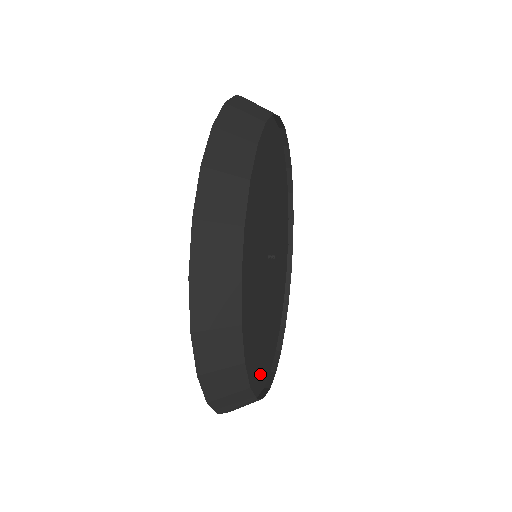
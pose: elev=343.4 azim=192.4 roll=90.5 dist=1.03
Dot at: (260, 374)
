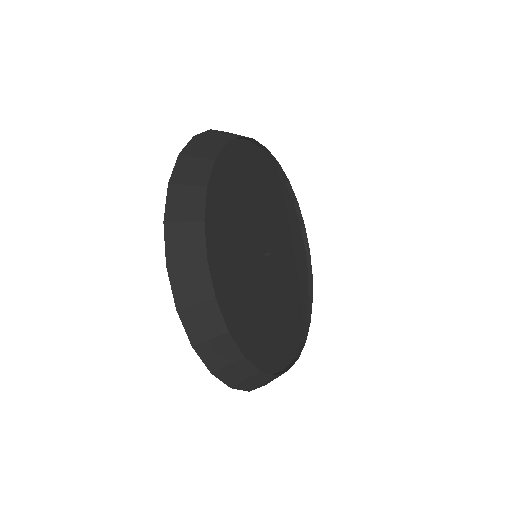
Dot at: (298, 326)
